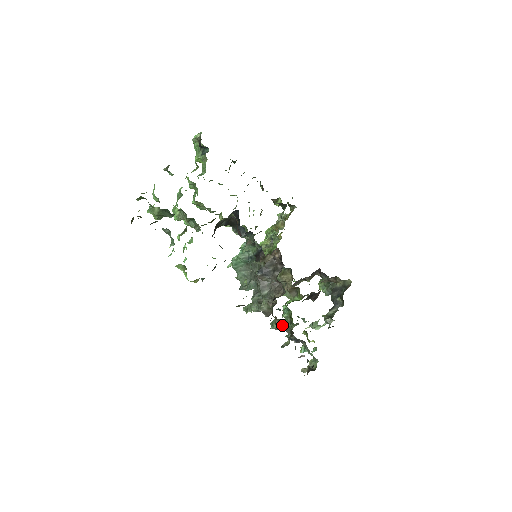
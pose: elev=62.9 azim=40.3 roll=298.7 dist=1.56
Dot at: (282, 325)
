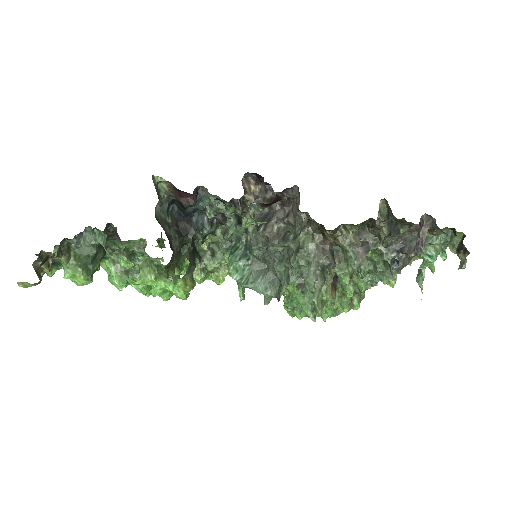
Dot at: (352, 236)
